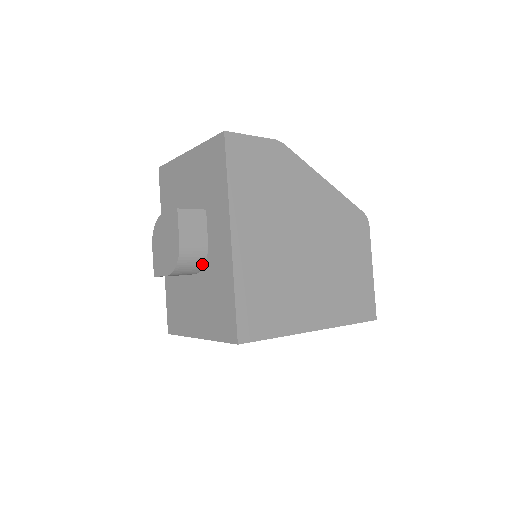
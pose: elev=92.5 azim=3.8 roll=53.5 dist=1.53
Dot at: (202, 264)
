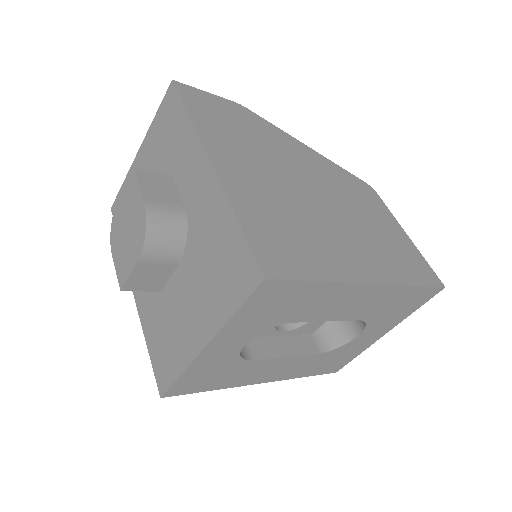
Dot at: (183, 236)
